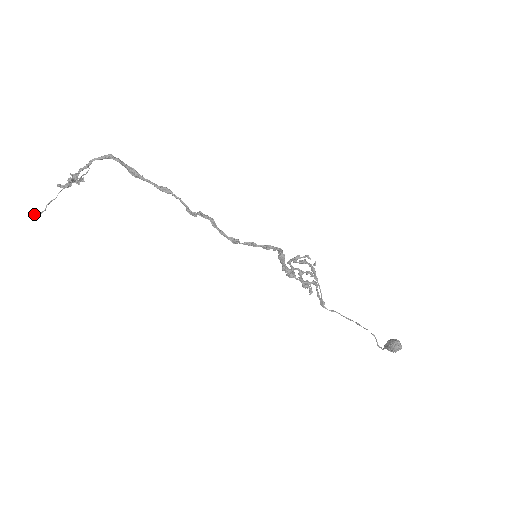
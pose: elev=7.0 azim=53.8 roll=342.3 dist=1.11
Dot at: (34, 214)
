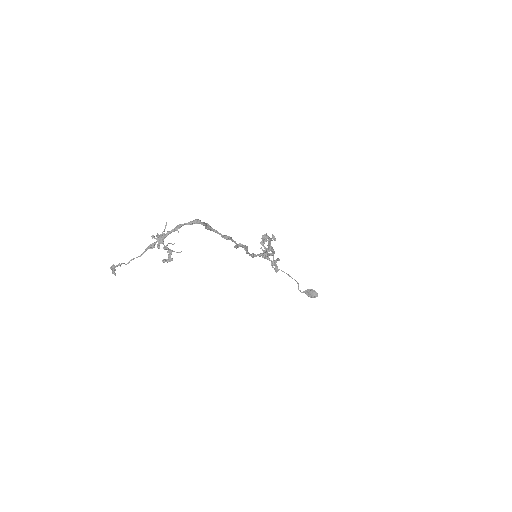
Dot at: (112, 267)
